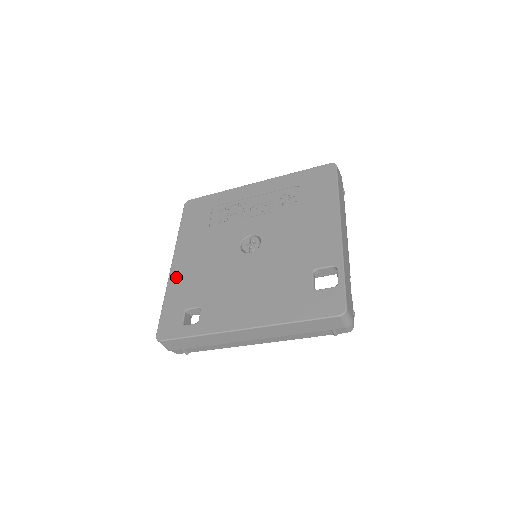
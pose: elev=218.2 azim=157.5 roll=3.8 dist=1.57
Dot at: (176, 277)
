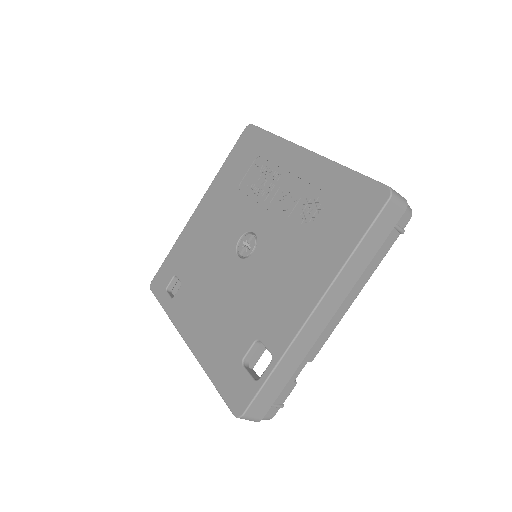
Dot at: (189, 229)
